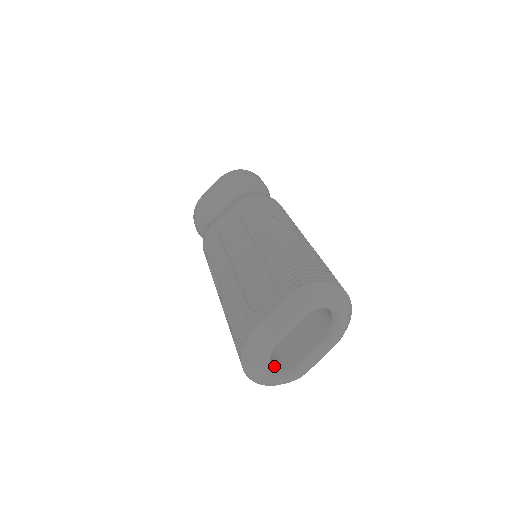
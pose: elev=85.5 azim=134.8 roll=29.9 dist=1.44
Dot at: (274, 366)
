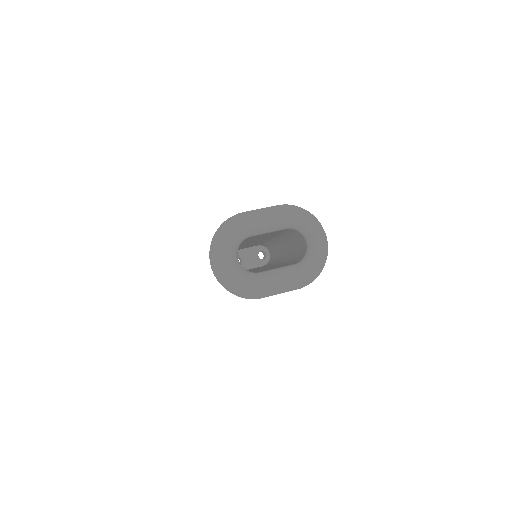
Dot at: occluded
